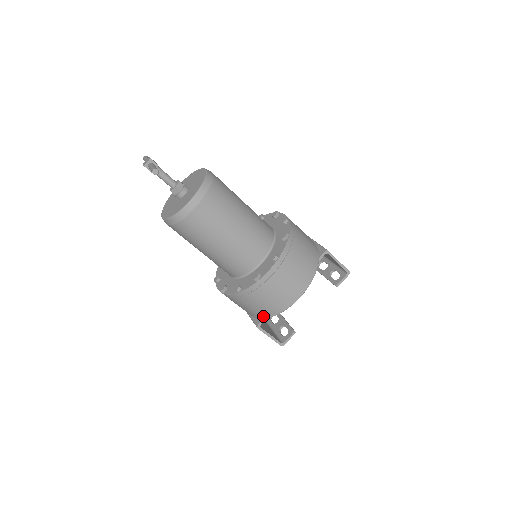
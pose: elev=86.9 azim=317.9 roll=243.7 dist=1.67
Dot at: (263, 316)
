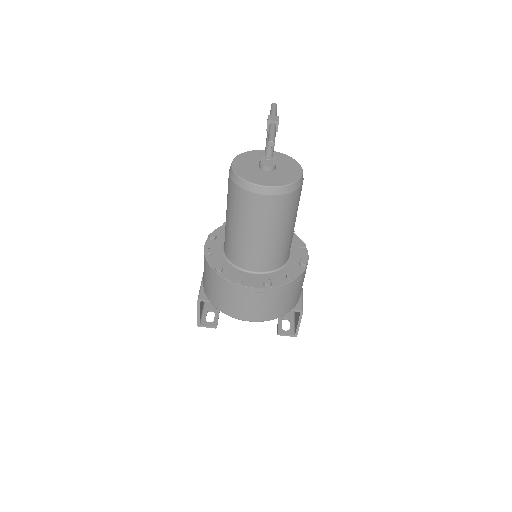
Dot at: (211, 300)
